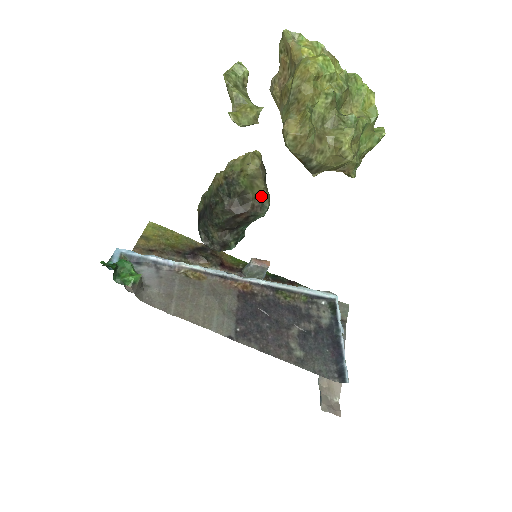
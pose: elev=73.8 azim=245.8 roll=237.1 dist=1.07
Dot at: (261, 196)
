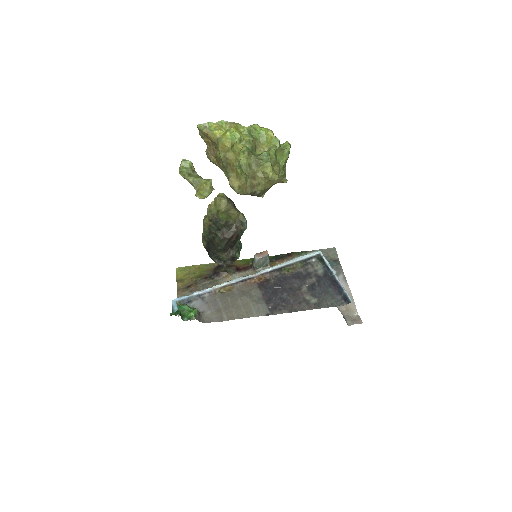
Dot at: (238, 218)
